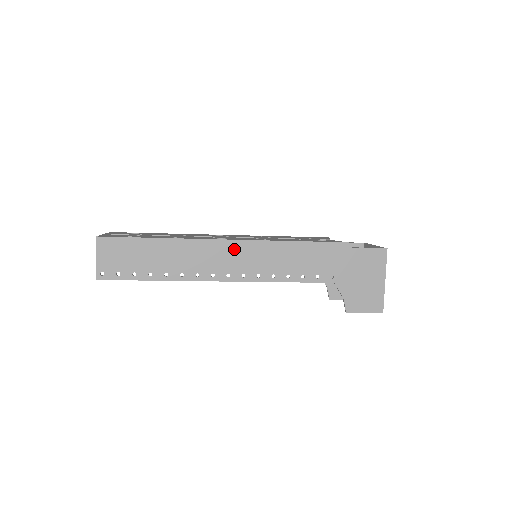
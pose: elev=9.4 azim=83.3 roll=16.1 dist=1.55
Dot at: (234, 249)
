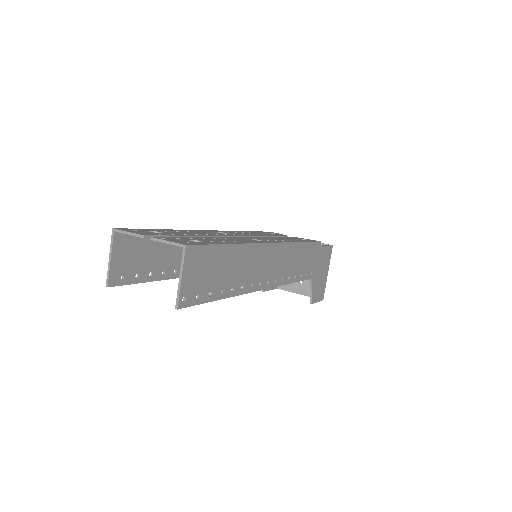
Dot at: (275, 253)
